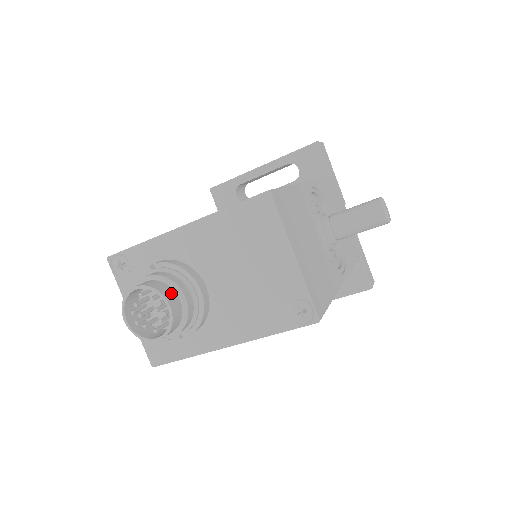
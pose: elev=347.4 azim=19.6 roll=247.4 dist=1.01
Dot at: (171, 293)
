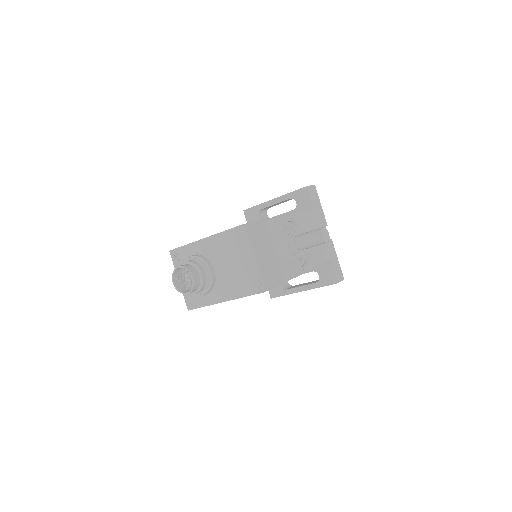
Dot at: (195, 271)
